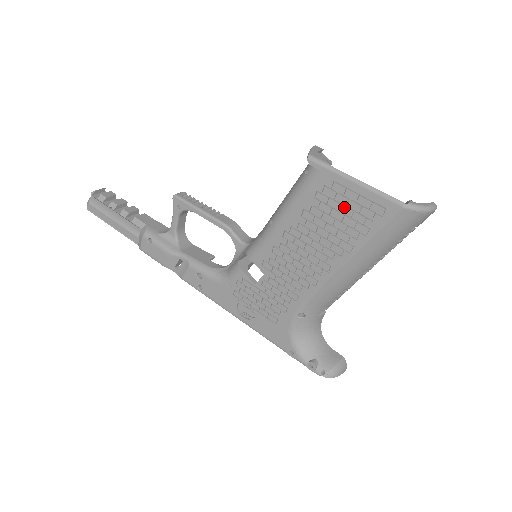
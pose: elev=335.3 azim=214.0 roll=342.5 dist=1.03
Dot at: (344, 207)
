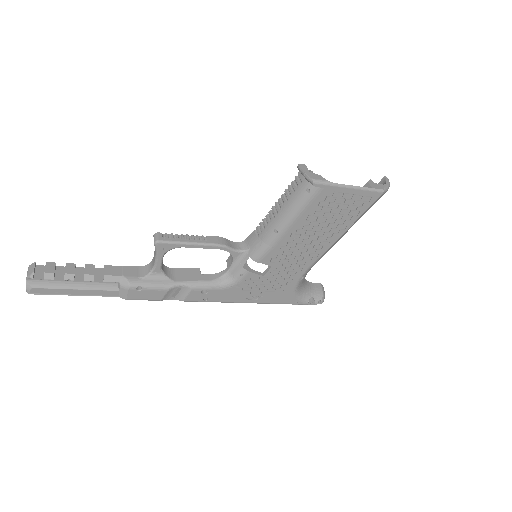
Dot at: (341, 205)
